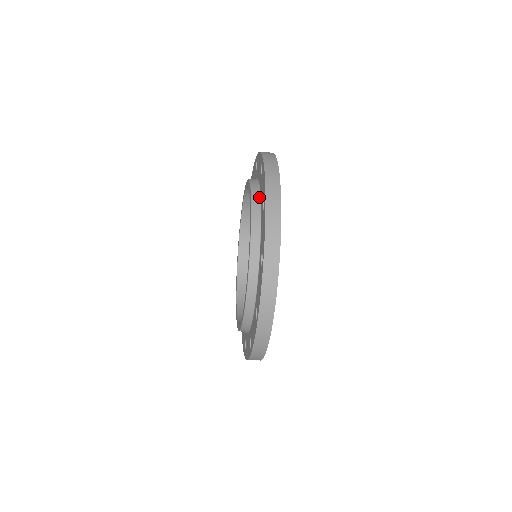
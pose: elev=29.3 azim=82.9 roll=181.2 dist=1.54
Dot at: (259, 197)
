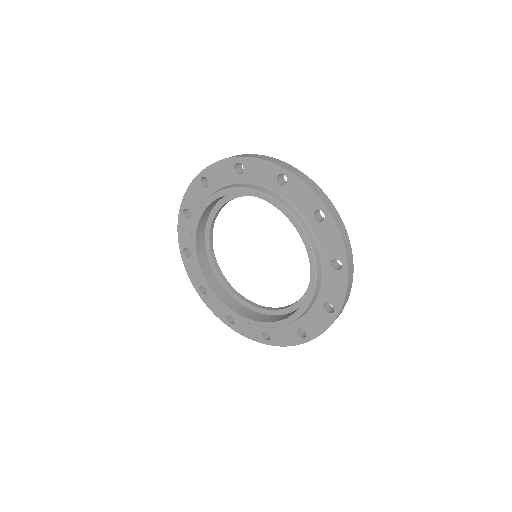
Dot at: (305, 314)
